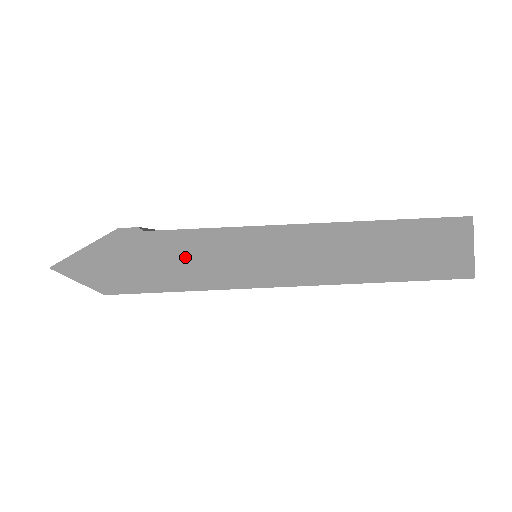
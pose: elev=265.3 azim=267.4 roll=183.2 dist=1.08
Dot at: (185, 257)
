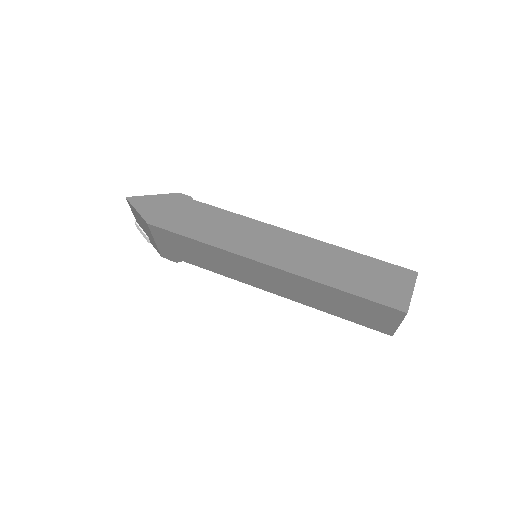
Dot at: (210, 222)
